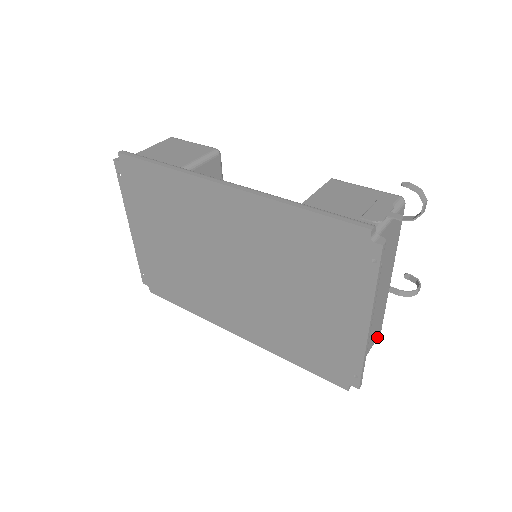
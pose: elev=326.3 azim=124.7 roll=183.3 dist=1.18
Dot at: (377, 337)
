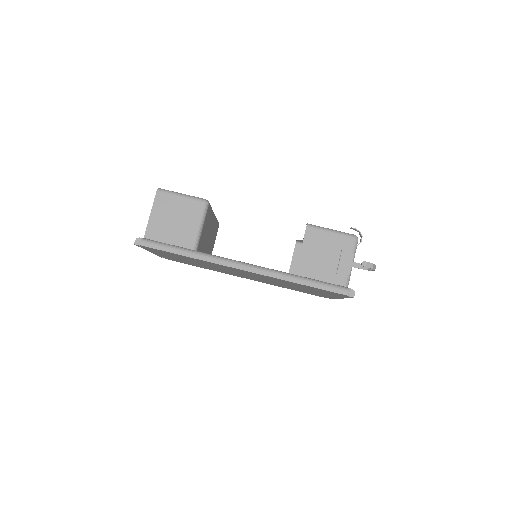
Dot at: occluded
